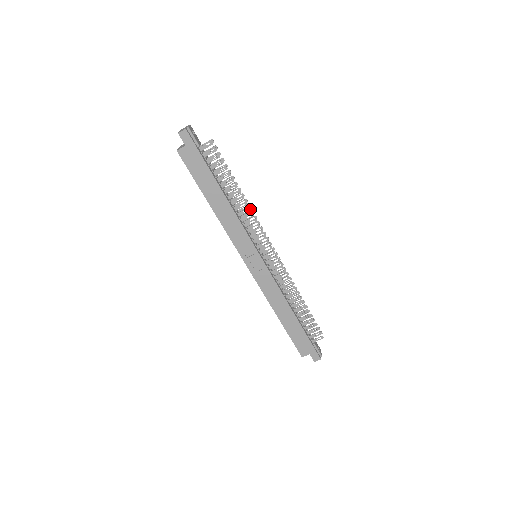
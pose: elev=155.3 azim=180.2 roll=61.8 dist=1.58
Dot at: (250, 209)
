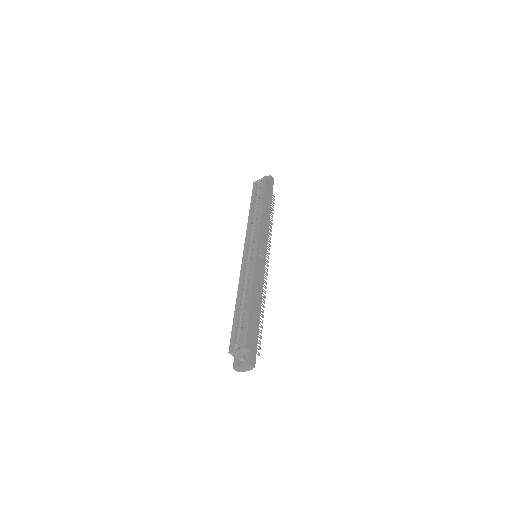
Dot at: (271, 235)
